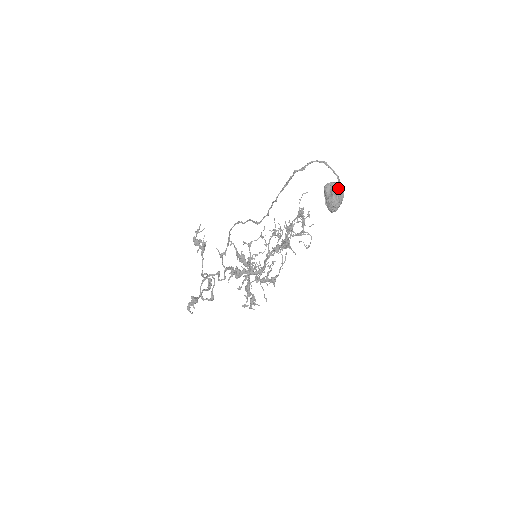
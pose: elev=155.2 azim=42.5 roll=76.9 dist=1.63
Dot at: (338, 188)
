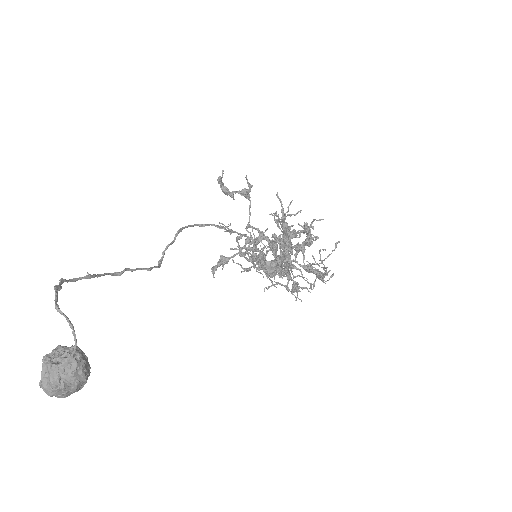
Dot at: (49, 374)
